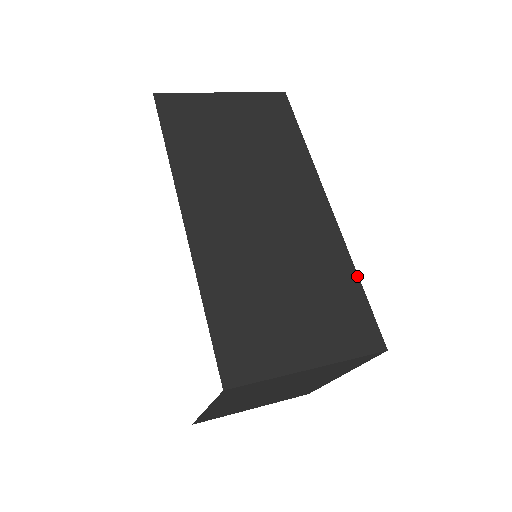
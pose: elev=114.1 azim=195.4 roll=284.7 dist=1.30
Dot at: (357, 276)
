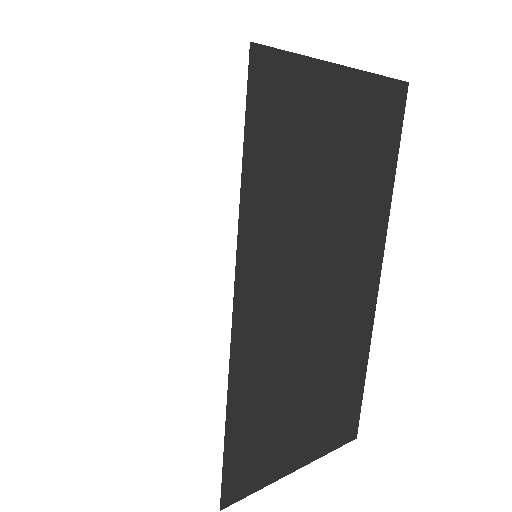
Dot at: (366, 367)
